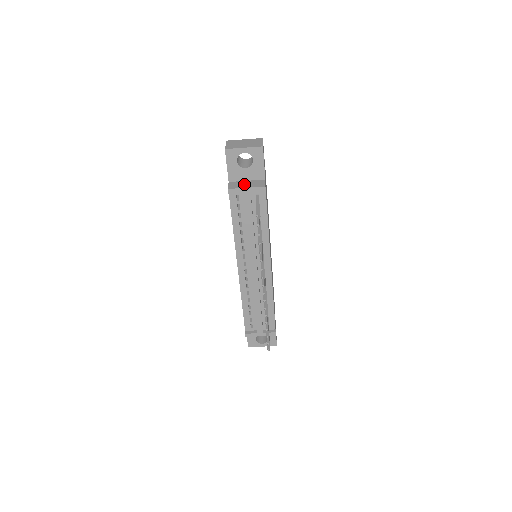
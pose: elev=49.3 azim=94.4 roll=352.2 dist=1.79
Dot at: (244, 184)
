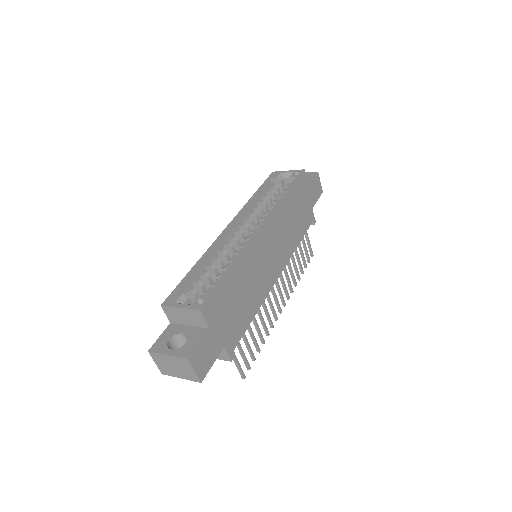
Dot at: occluded
